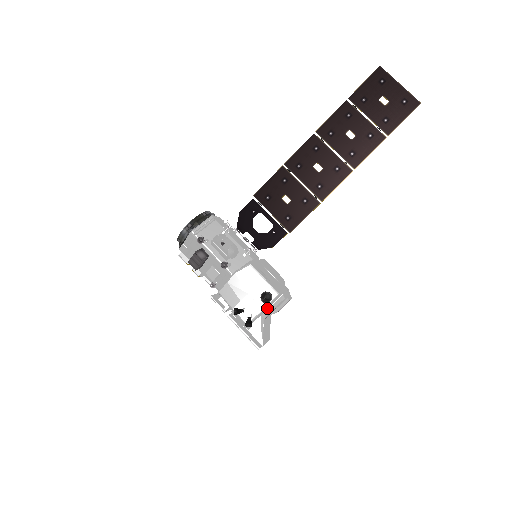
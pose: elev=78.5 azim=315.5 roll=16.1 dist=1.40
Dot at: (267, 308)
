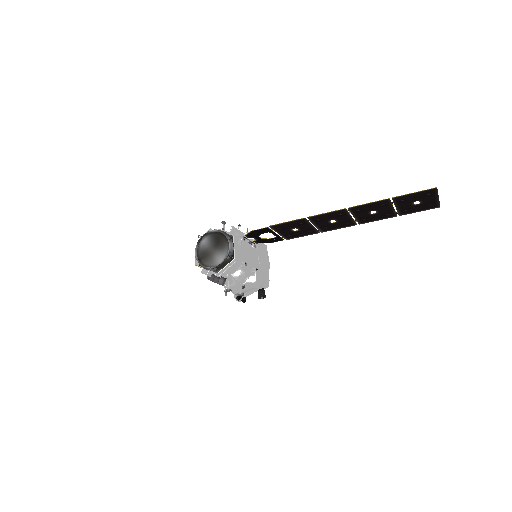
Dot at: occluded
